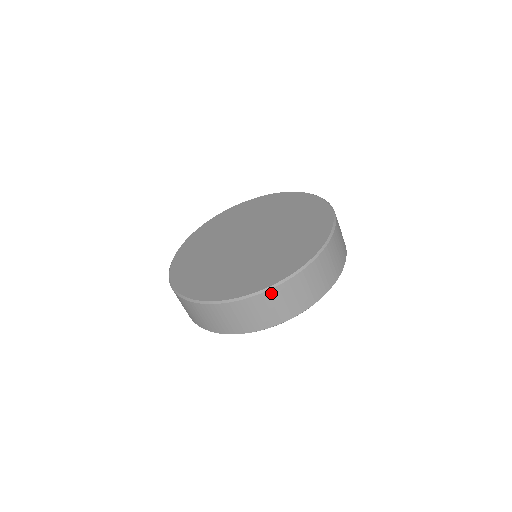
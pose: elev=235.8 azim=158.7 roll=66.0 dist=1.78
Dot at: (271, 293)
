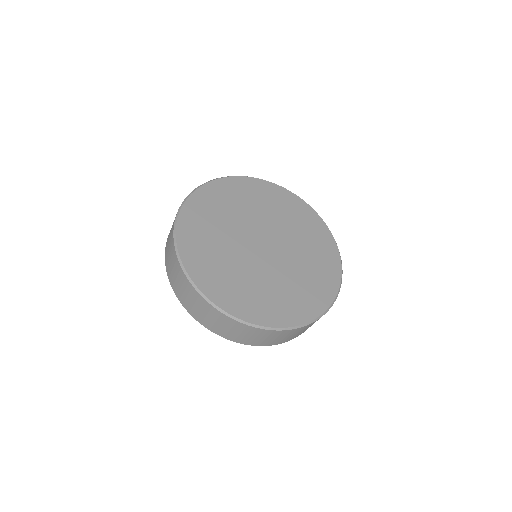
Dot at: occluded
